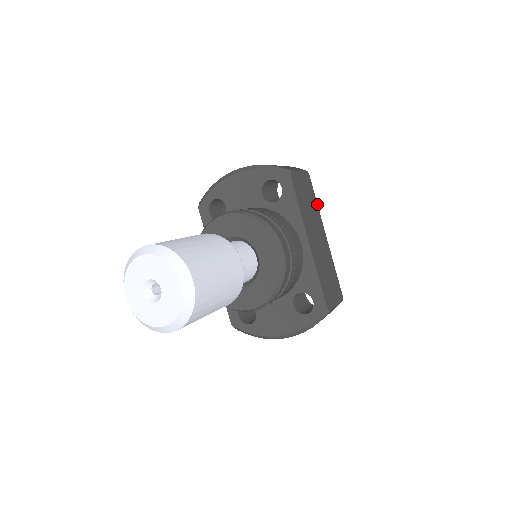
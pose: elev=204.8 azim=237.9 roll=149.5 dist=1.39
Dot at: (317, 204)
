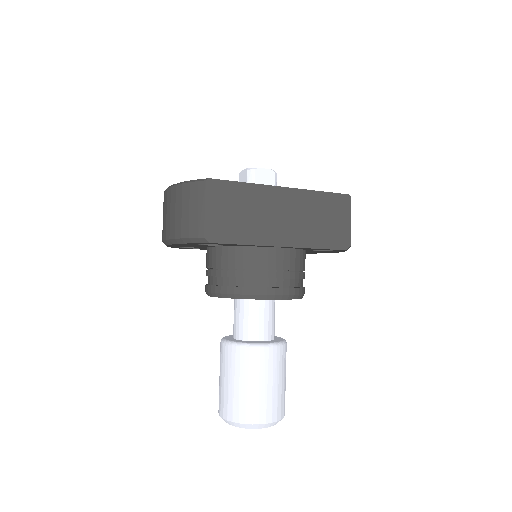
Dot at: (247, 183)
